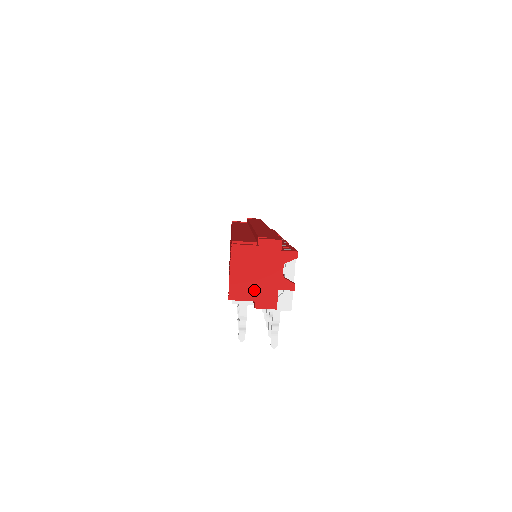
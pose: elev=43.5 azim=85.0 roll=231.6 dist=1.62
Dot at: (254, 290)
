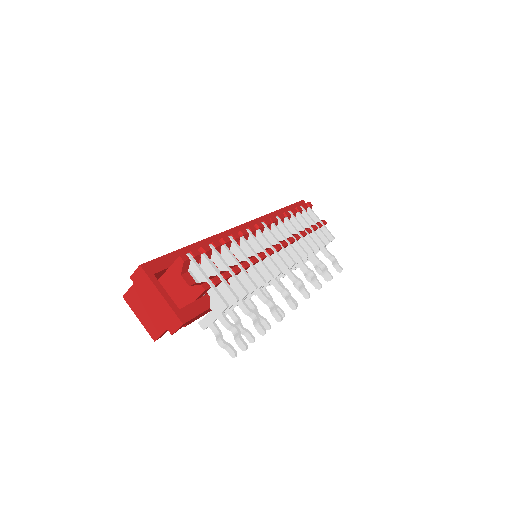
Dot at: (159, 320)
